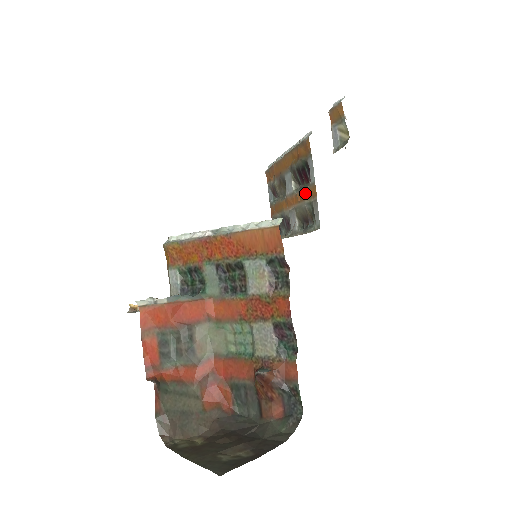
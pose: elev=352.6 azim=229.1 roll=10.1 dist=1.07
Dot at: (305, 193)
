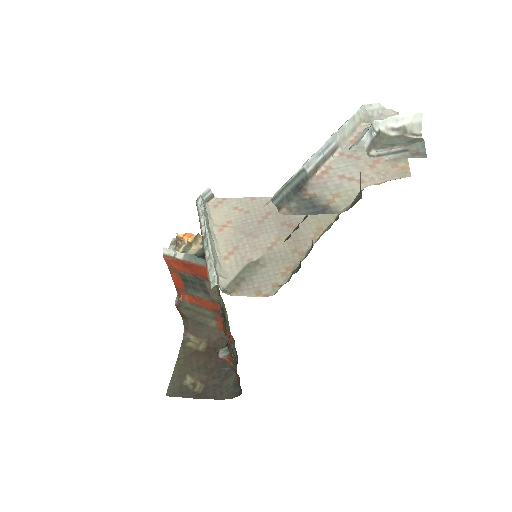
Dot at: occluded
